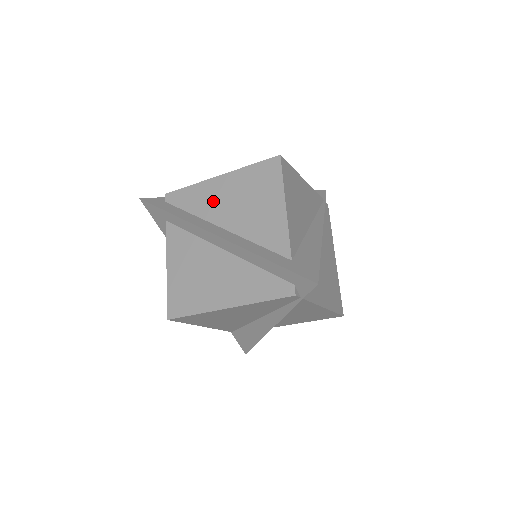
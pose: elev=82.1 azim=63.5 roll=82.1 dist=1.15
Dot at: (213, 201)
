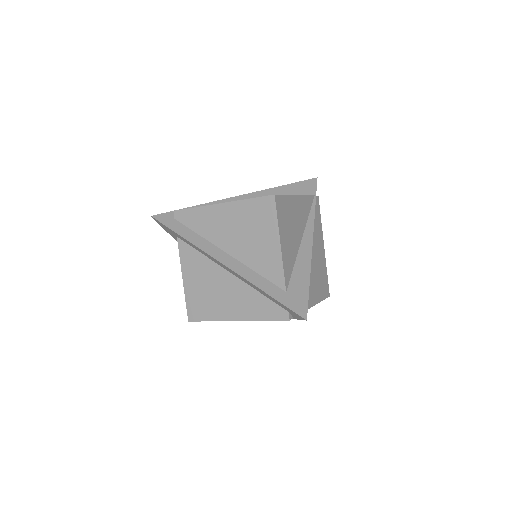
Dot at: (217, 227)
